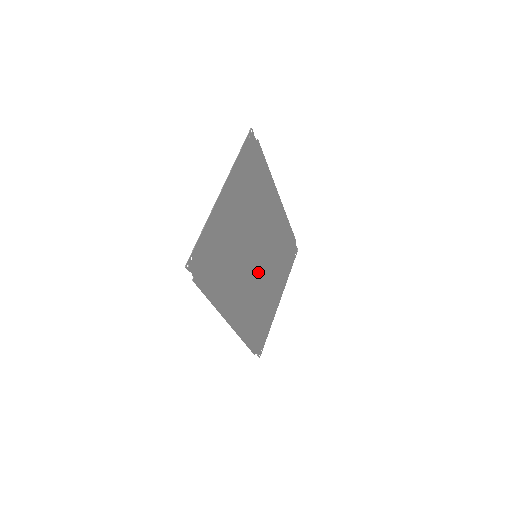
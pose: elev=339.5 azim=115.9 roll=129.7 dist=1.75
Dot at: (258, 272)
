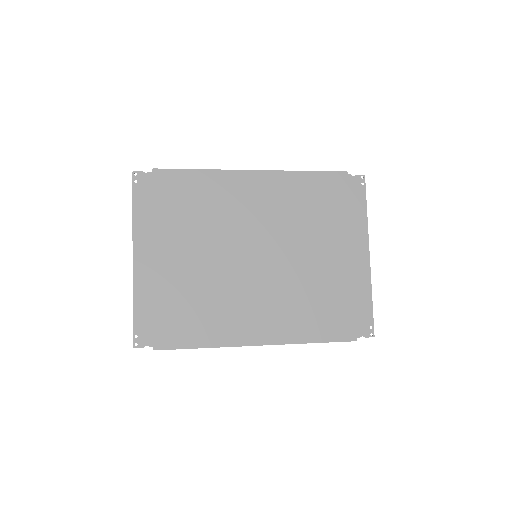
Dot at: (277, 265)
